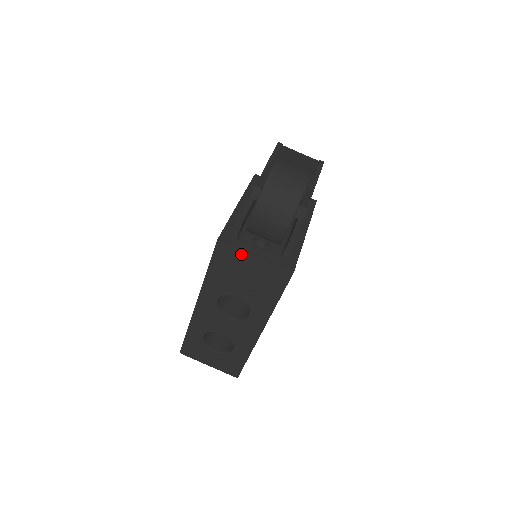
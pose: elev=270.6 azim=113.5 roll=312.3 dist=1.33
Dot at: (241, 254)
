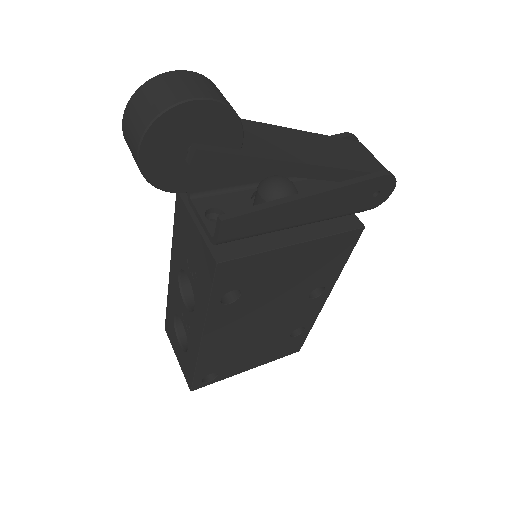
Dot at: (188, 217)
